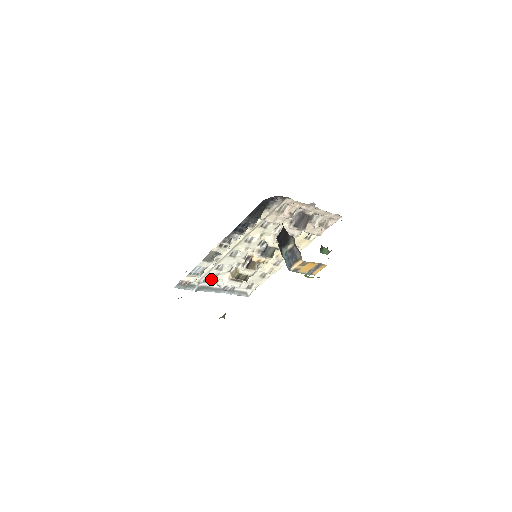
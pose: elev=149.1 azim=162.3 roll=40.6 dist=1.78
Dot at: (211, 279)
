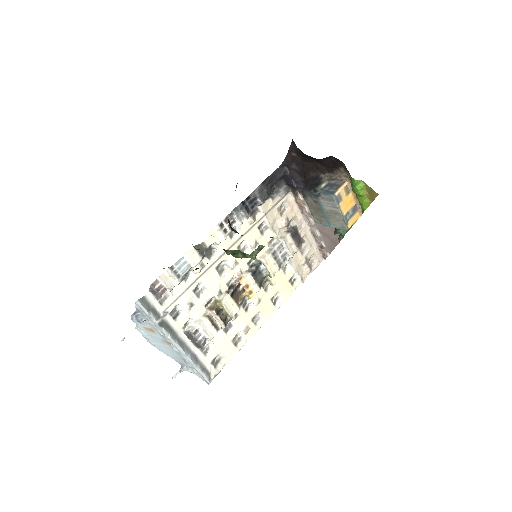
Dot at: (179, 316)
